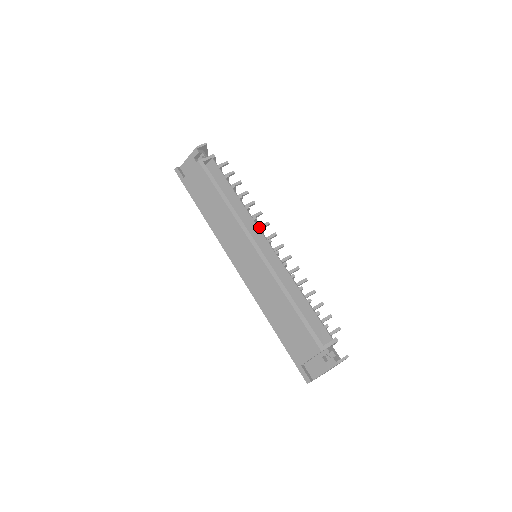
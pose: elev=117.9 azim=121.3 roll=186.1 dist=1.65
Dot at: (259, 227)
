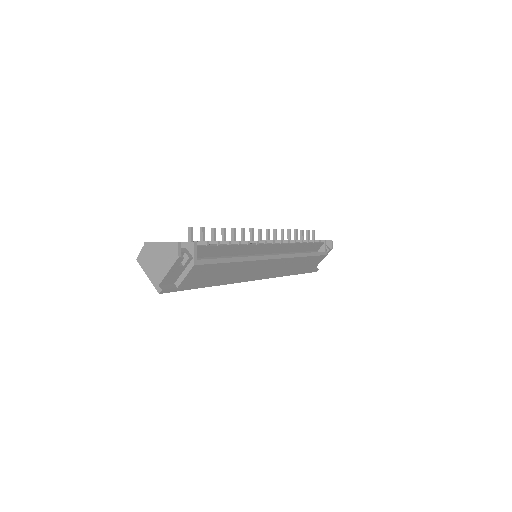
Dot at: (253, 240)
